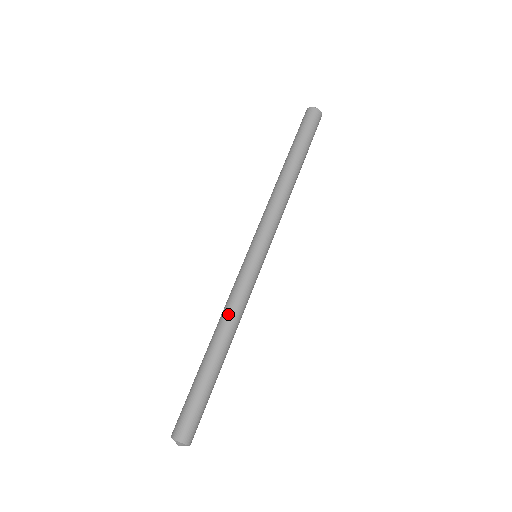
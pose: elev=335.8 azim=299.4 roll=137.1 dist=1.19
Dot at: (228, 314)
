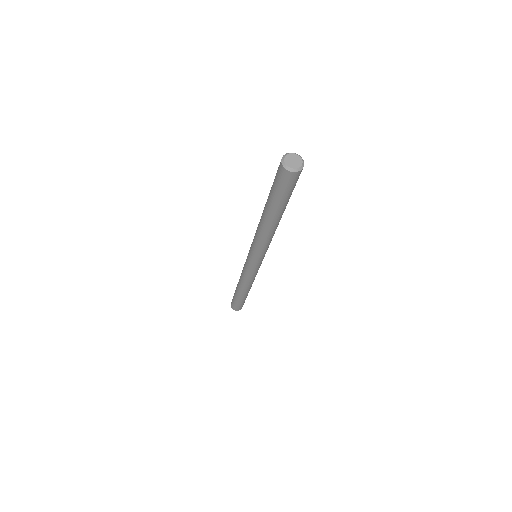
Dot at: (241, 278)
